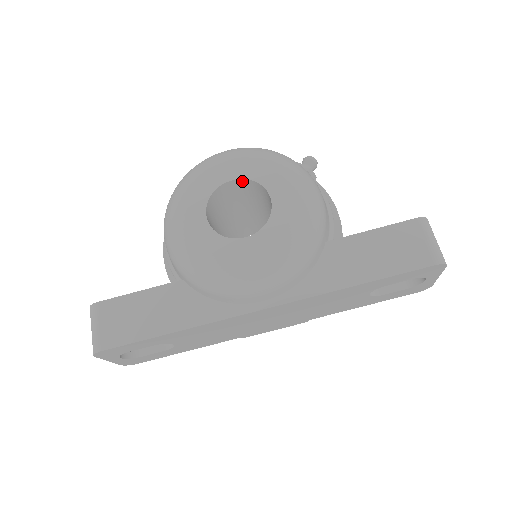
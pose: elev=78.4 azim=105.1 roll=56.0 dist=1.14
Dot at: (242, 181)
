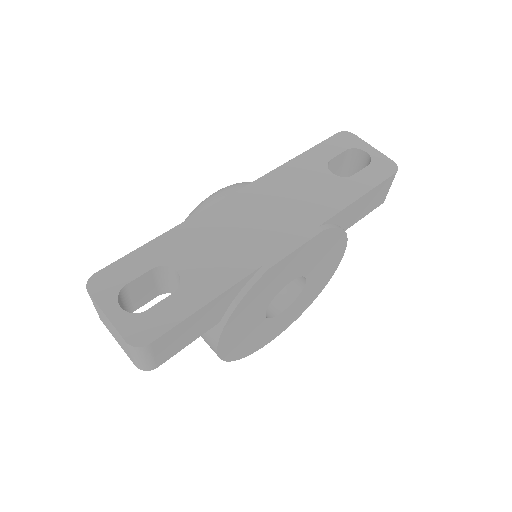
Dot at: occluded
